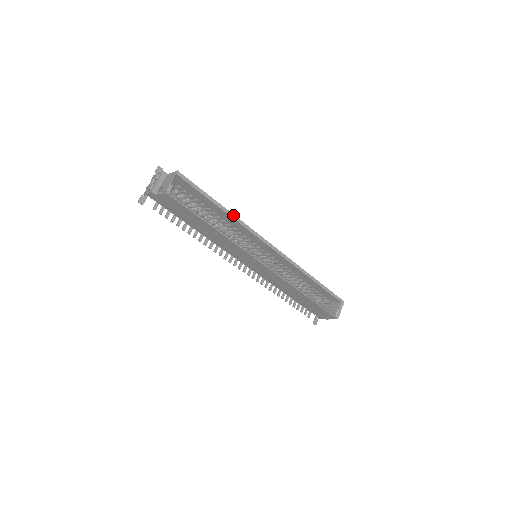
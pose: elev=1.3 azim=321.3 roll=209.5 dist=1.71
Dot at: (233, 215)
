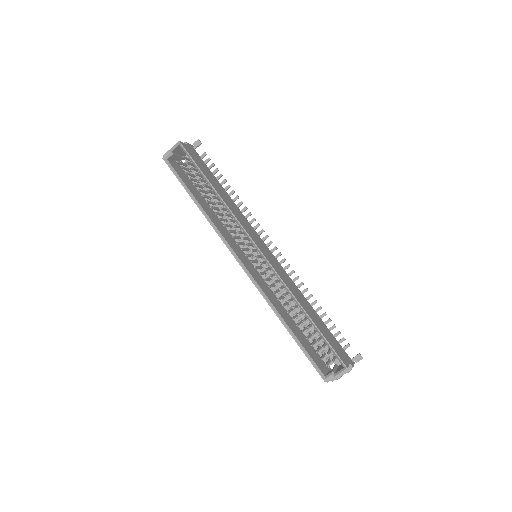
Dot at: (221, 198)
